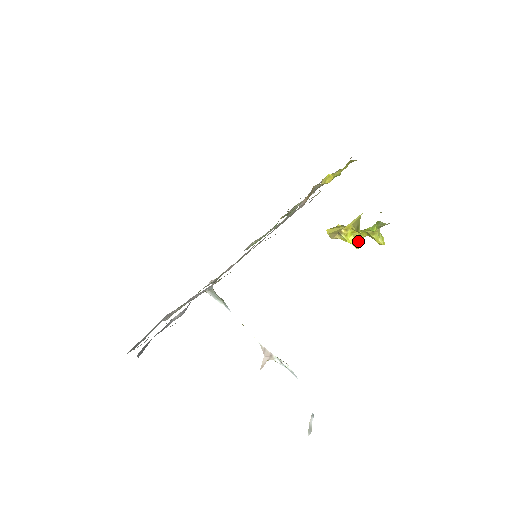
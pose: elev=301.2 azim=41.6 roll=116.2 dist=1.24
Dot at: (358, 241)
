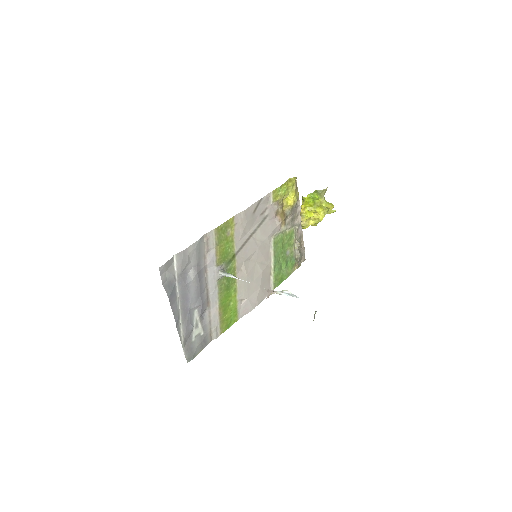
Dot at: (315, 213)
